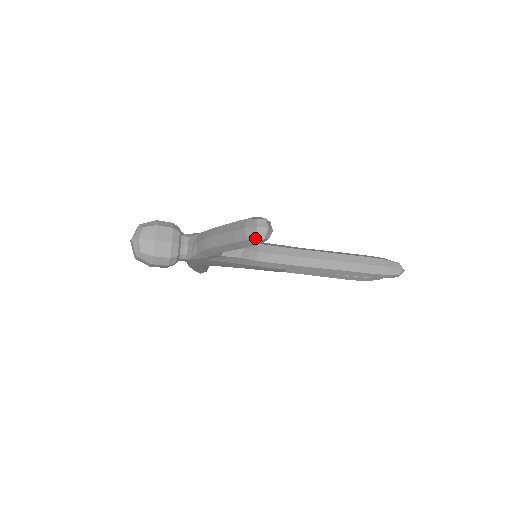
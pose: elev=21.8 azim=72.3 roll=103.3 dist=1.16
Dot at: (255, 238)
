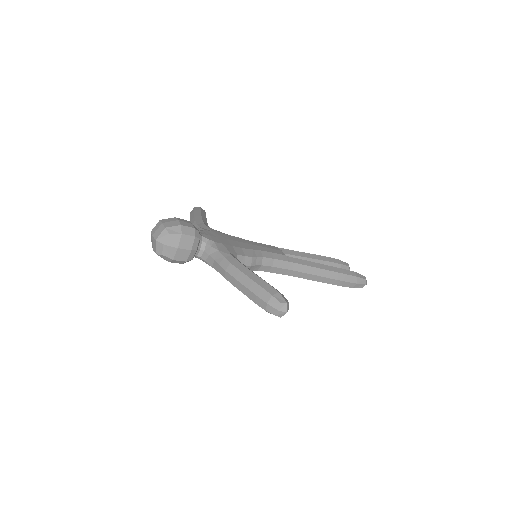
Dot at: (273, 314)
